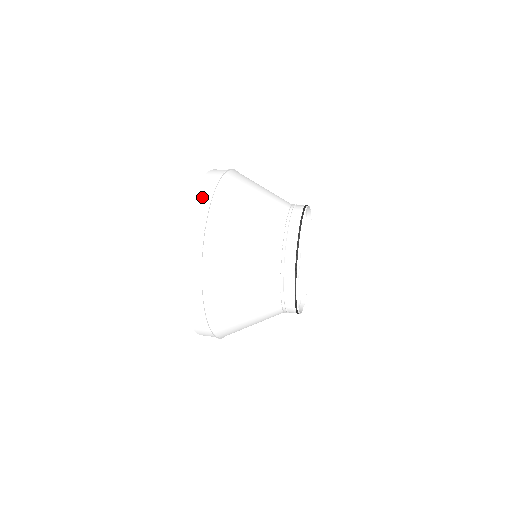
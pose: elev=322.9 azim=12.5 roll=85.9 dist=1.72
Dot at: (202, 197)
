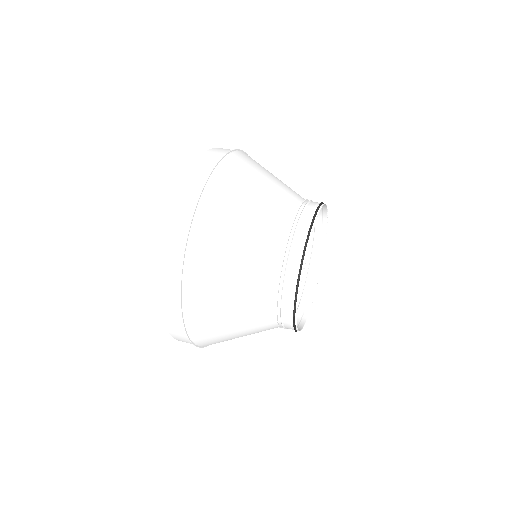
Dot at: occluded
